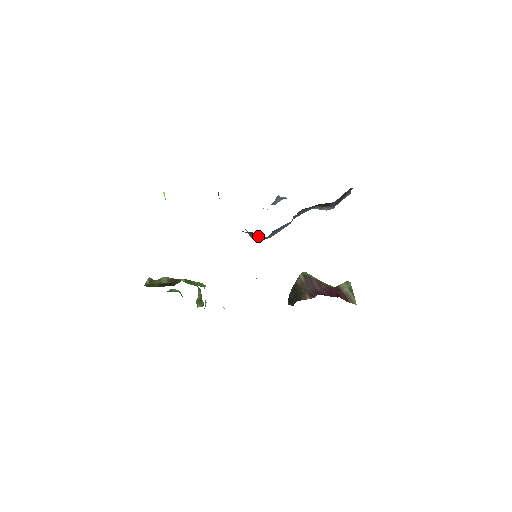
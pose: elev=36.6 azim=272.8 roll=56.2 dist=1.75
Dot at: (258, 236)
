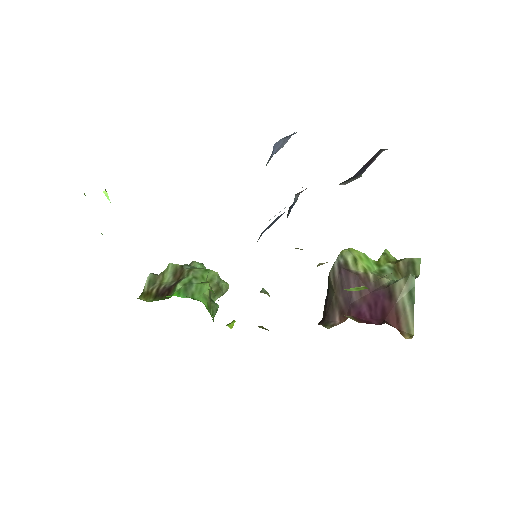
Dot at: occluded
